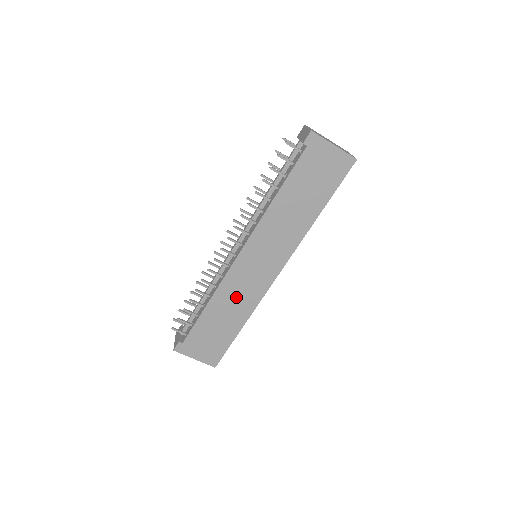
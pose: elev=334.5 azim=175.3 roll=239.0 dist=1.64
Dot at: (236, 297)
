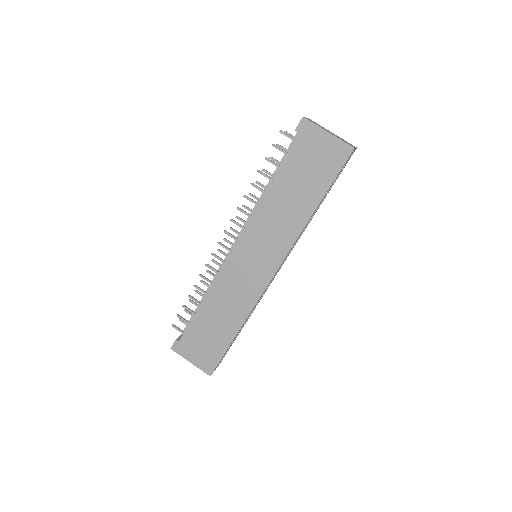
Dot at: (231, 297)
